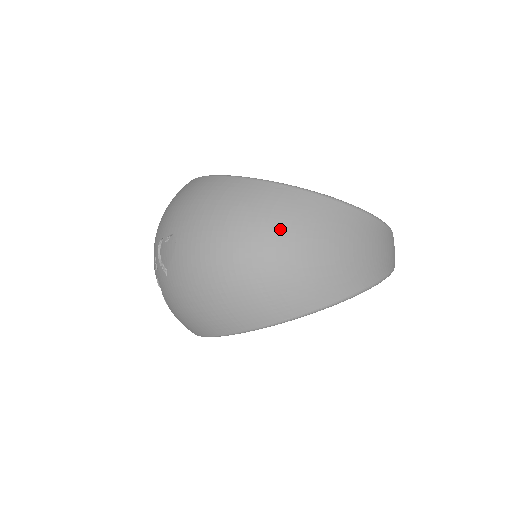
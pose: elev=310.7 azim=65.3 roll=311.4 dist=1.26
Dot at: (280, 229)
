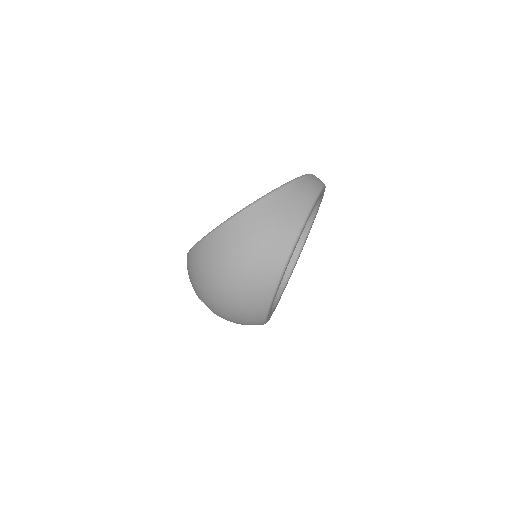
Dot at: (223, 260)
